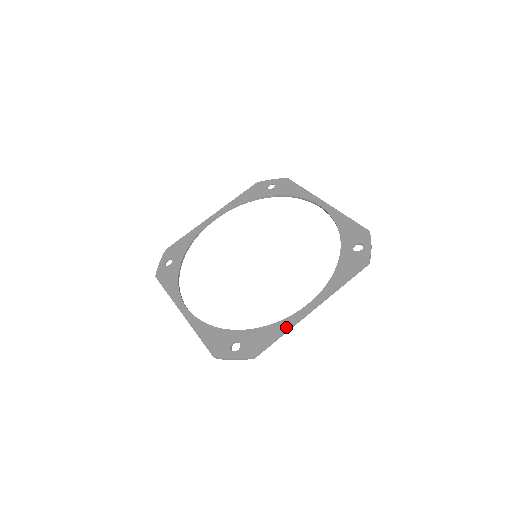
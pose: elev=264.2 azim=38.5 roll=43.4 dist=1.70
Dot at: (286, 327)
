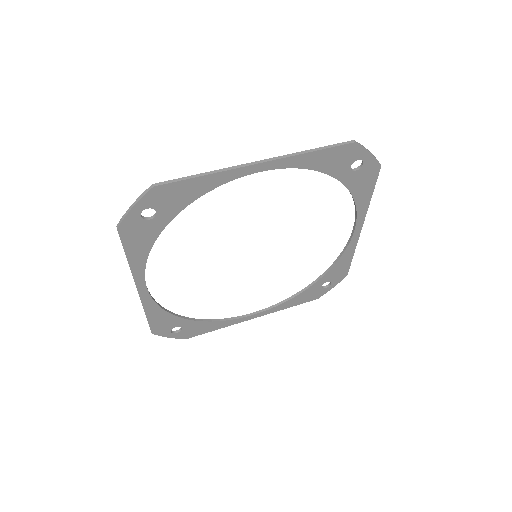
Dot at: (225, 326)
